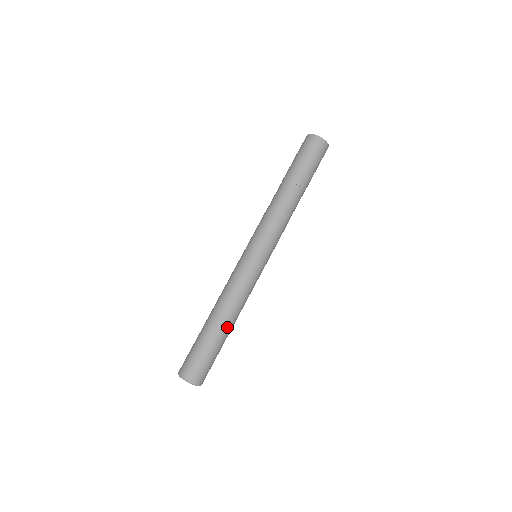
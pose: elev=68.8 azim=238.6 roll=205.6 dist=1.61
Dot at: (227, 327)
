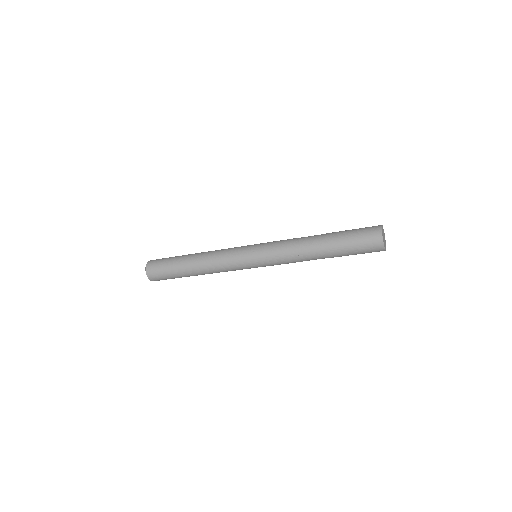
Dot at: (194, 273)
